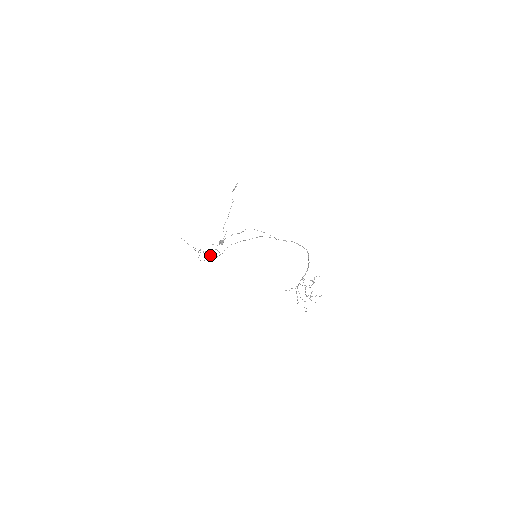
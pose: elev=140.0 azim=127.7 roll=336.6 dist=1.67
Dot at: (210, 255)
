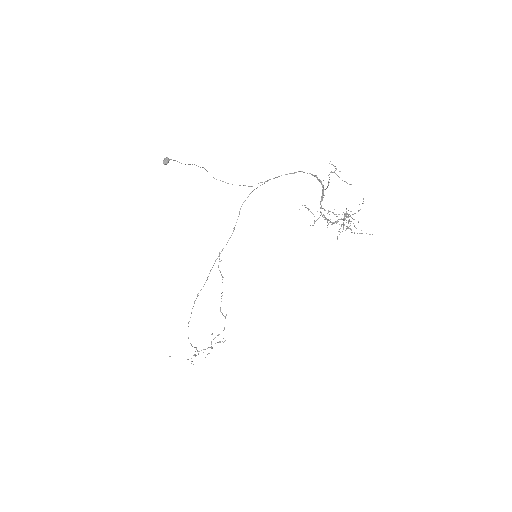
Dot at: (211, 347)
